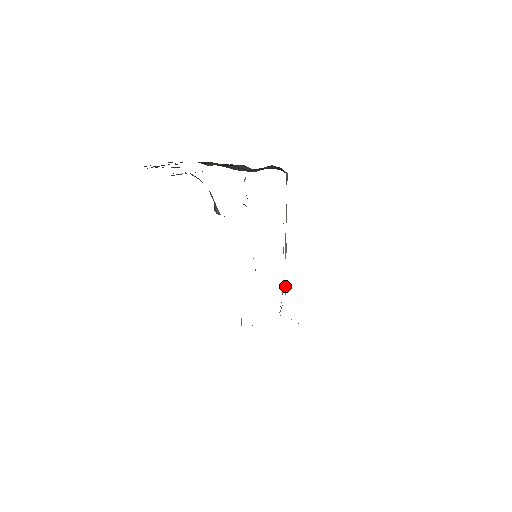
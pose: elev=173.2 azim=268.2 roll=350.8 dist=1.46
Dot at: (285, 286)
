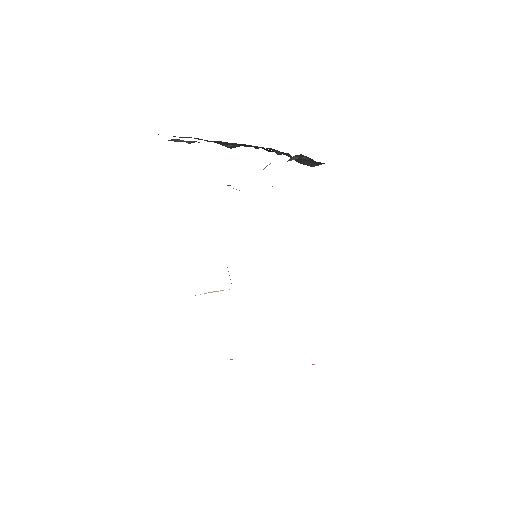
Dot at: occluded
